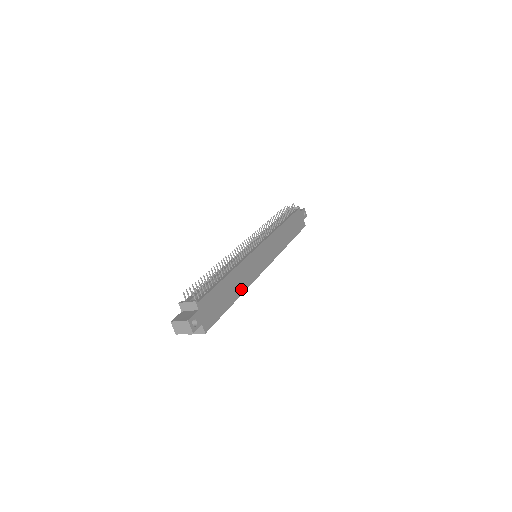
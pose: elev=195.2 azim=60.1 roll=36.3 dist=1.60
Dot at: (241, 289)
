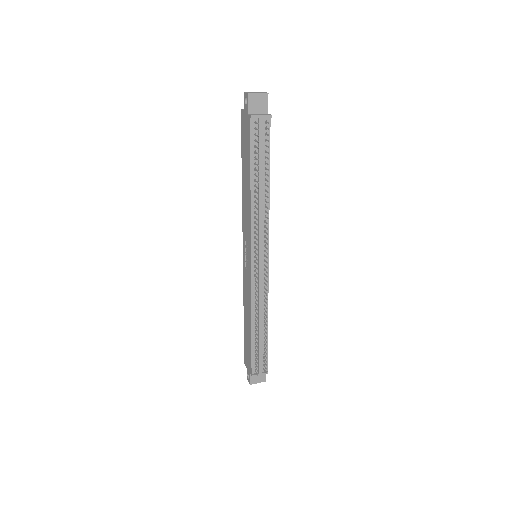
Dot at: occluded
